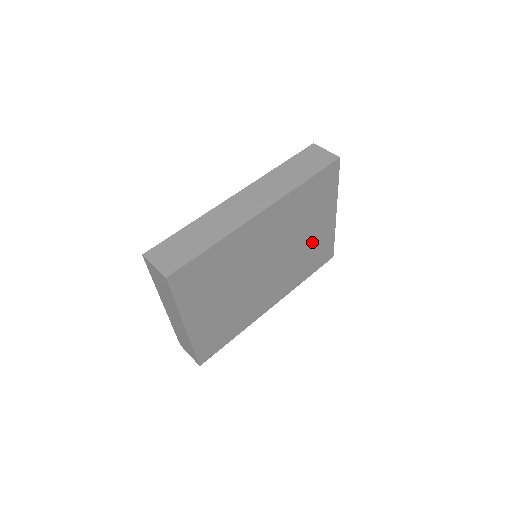
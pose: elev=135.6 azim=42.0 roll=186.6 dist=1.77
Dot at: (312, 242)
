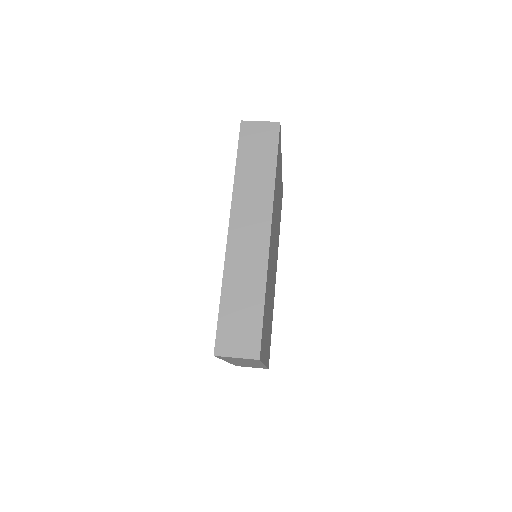
Dot at: (279, 203)
